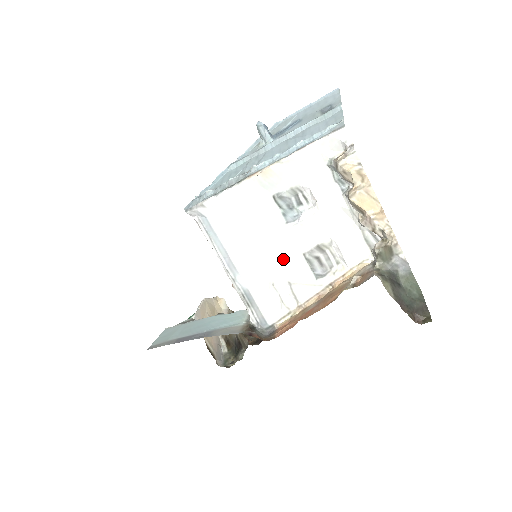
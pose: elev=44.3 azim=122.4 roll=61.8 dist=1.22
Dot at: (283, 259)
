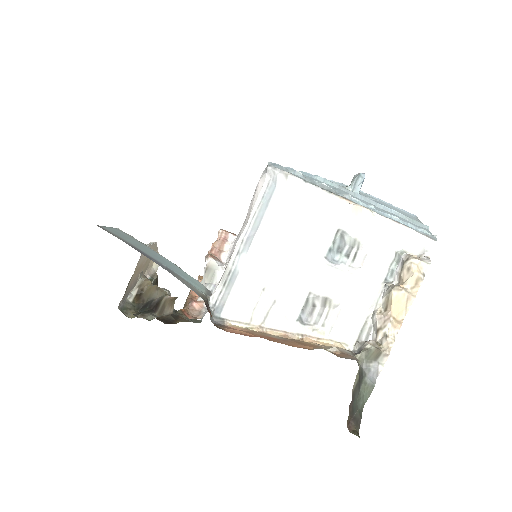
Dot at: (292, 279)
